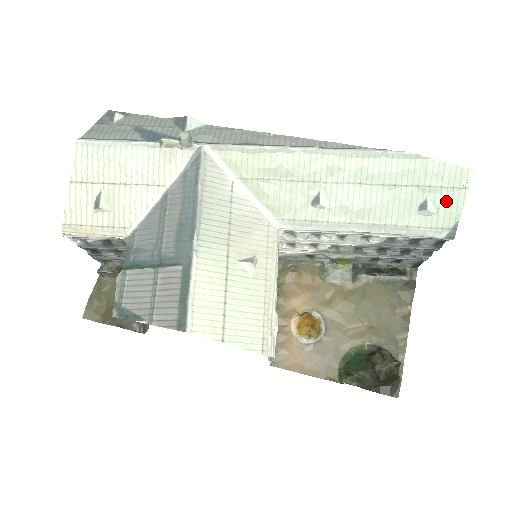
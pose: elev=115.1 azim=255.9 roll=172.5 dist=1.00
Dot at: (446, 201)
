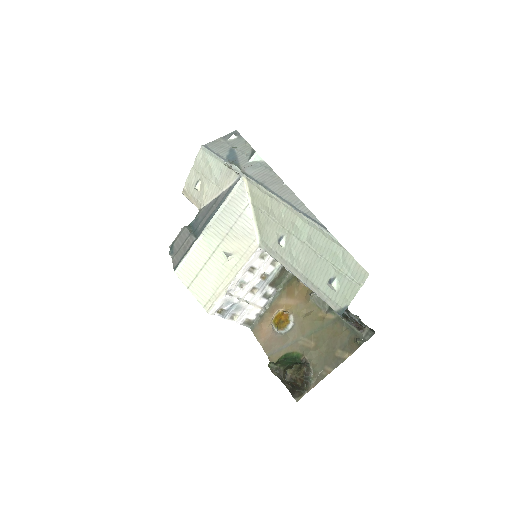
Dot at: (346, 286)
